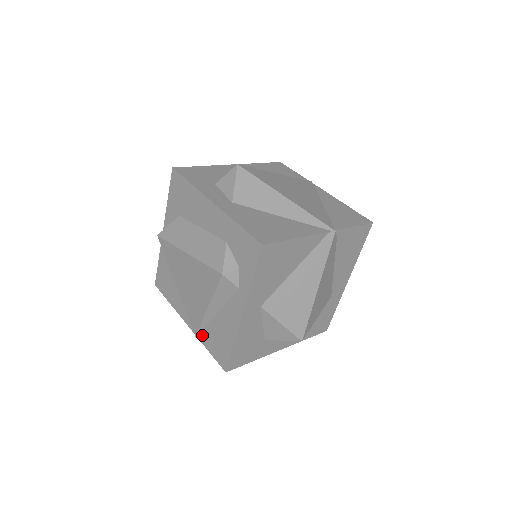
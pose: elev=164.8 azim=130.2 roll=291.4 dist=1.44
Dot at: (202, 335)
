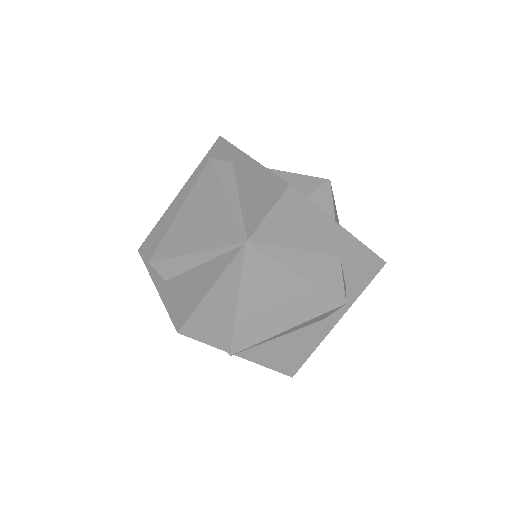
Dot at: (248, 227)
